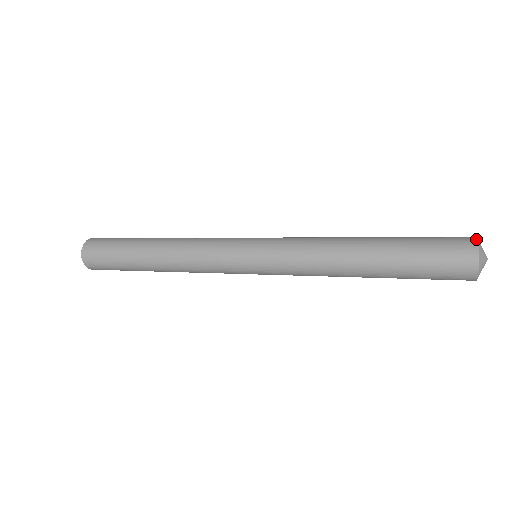
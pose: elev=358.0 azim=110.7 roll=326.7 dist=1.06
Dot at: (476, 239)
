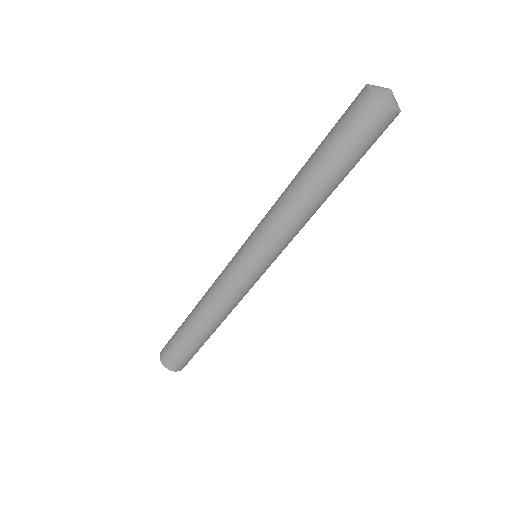
Dot at: occluded
